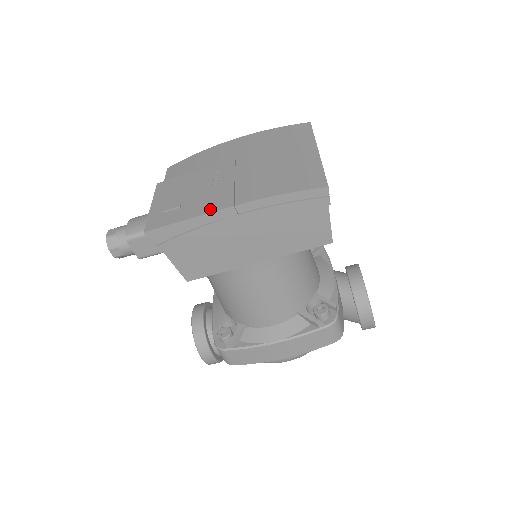
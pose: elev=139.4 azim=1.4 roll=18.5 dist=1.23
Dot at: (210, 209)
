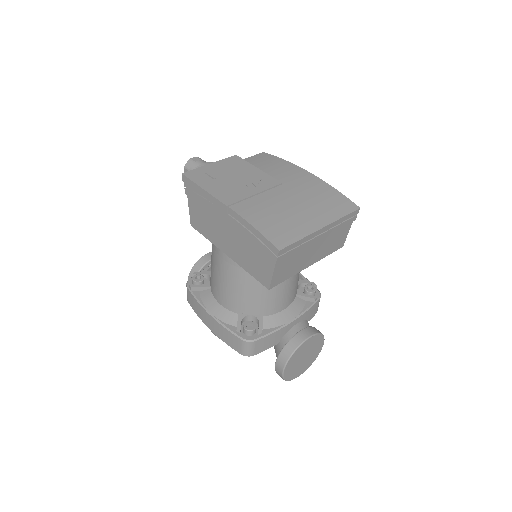
Dot at: (218, 195)
